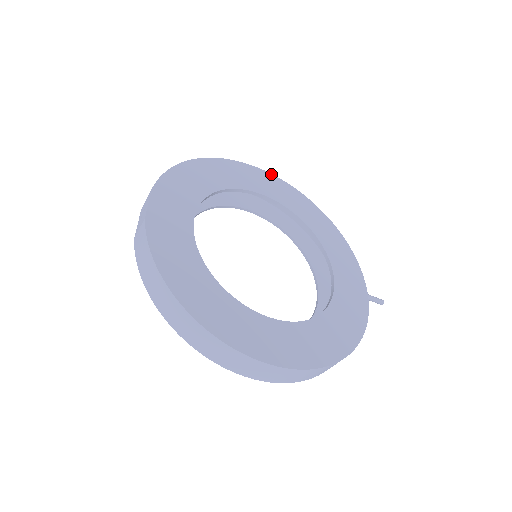
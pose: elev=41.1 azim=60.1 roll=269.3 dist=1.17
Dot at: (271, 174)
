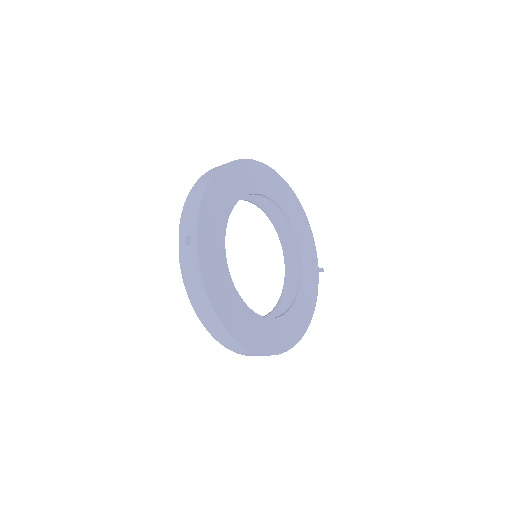
Dot at: (267, 166)
